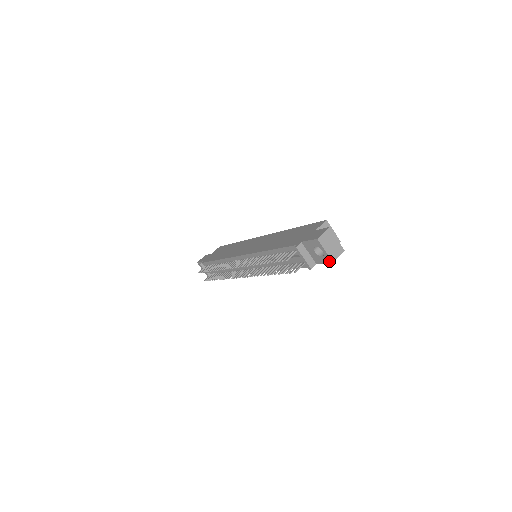
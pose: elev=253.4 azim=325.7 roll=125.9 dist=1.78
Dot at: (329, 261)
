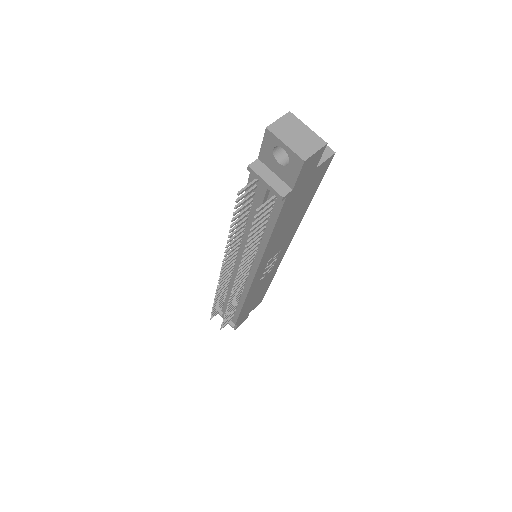
Dot at: (299, 164)
